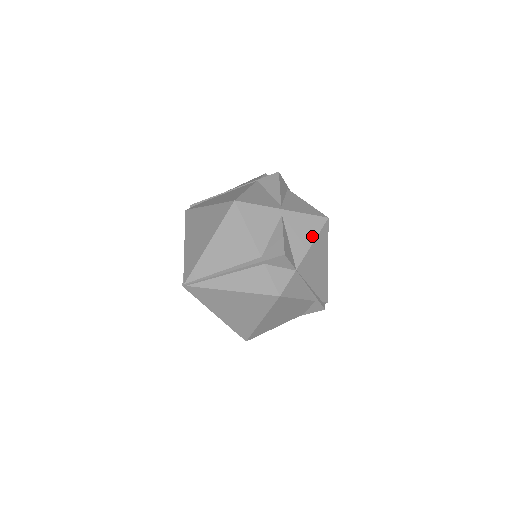
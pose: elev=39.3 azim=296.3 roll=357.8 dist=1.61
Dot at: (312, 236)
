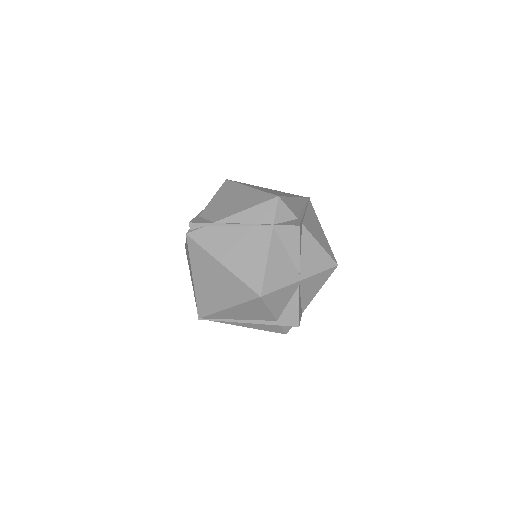
Dot at: (320, 286)
